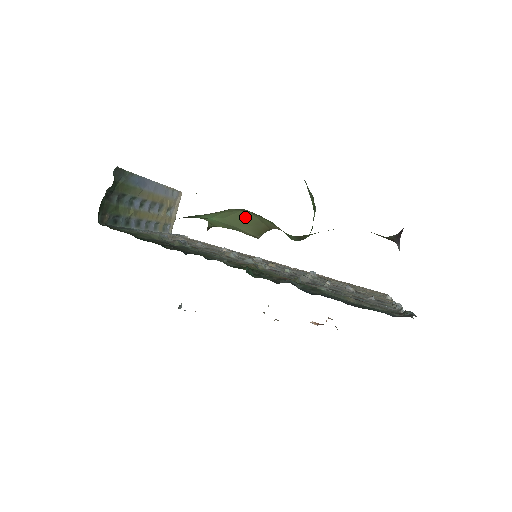
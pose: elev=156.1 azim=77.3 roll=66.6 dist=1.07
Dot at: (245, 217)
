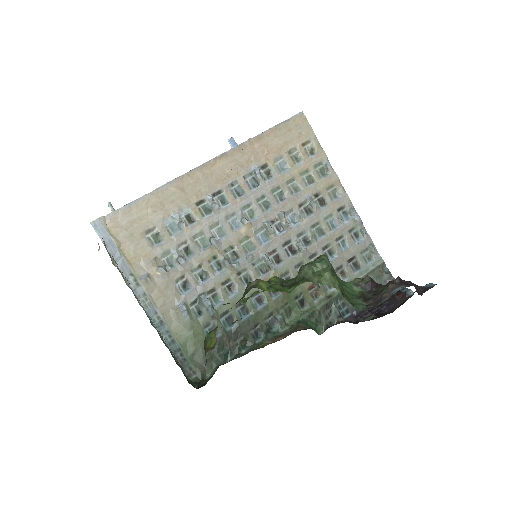
Dot at: occluded
